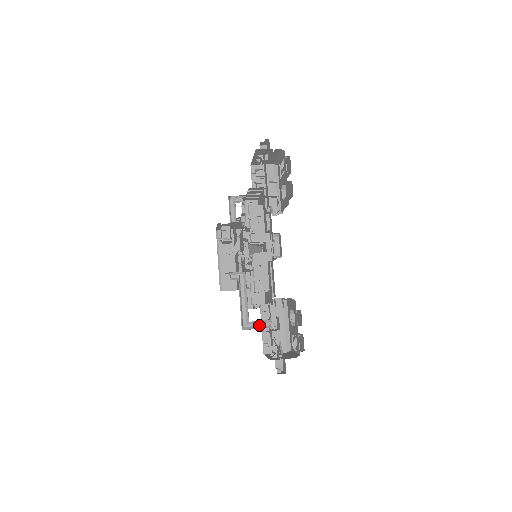
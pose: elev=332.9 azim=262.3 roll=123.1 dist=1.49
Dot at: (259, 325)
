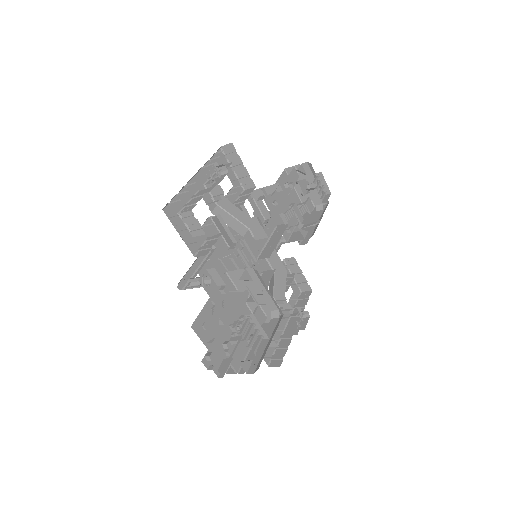
Dot at: (199, 287)
